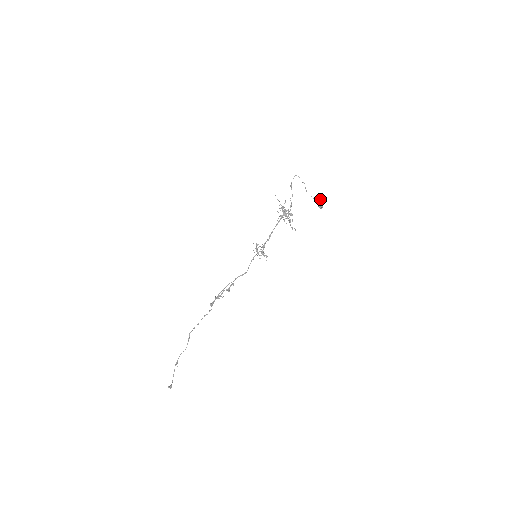
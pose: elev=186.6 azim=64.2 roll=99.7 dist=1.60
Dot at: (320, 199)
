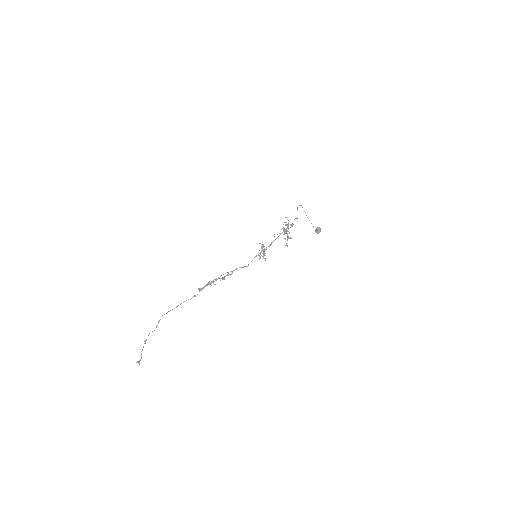
Dot at: occluded
